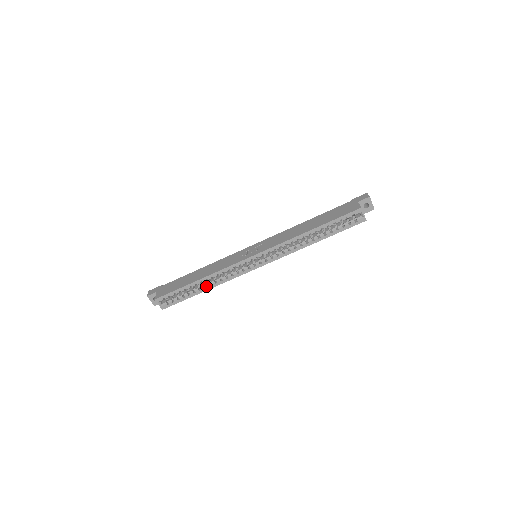
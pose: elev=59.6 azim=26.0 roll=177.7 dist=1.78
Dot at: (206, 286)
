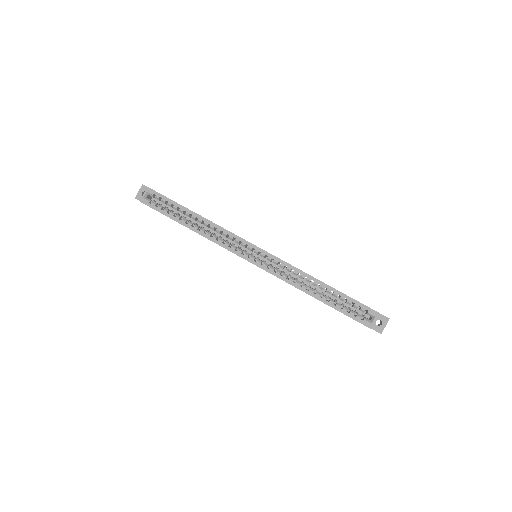
Dot at: (195, 226)
